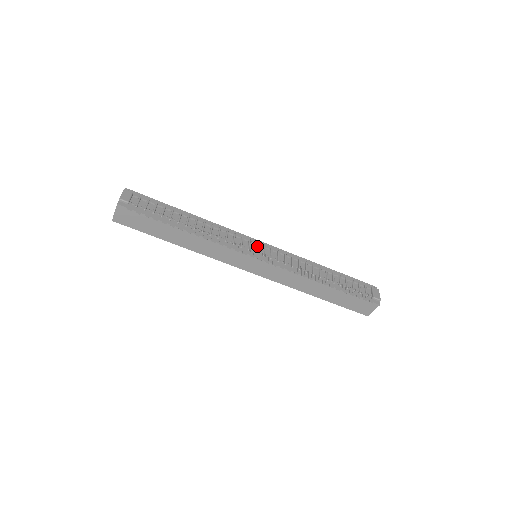
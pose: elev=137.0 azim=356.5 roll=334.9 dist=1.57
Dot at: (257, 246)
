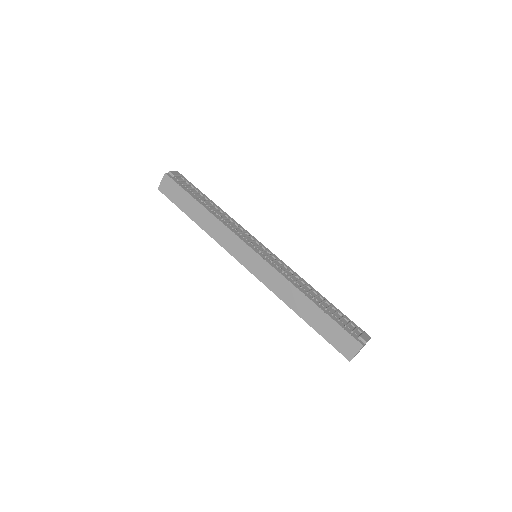
Dot at: (259, 245)
